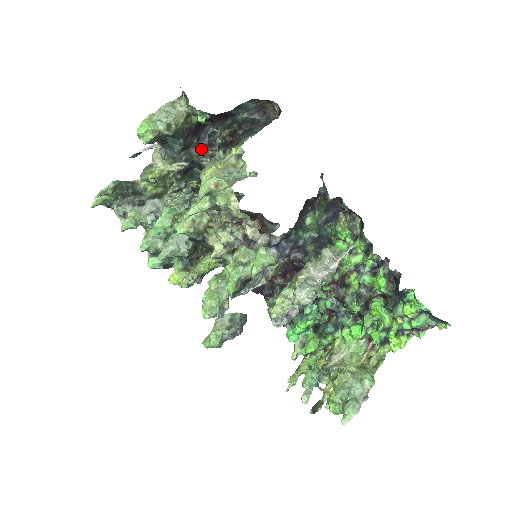
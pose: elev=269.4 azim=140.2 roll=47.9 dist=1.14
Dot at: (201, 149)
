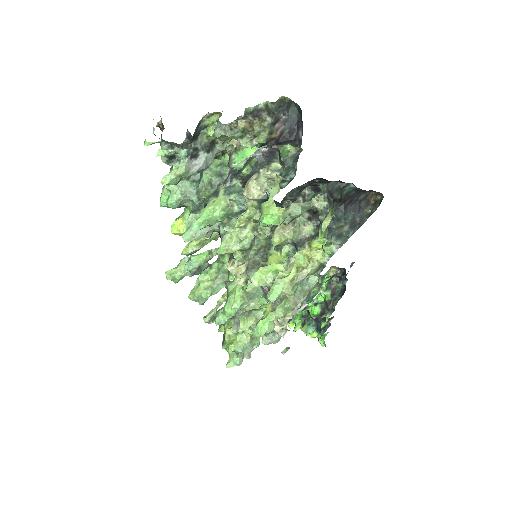
Dot at: (294, 193)
